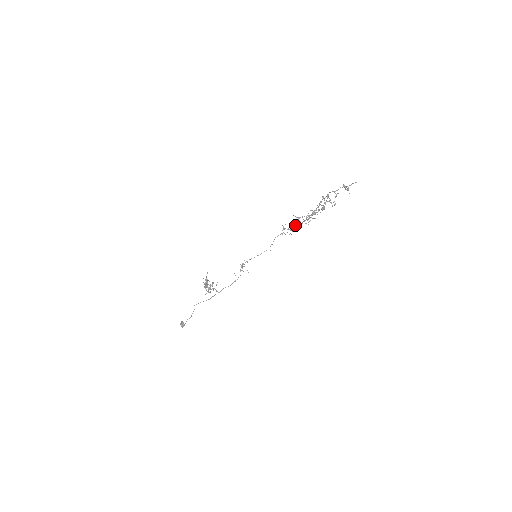
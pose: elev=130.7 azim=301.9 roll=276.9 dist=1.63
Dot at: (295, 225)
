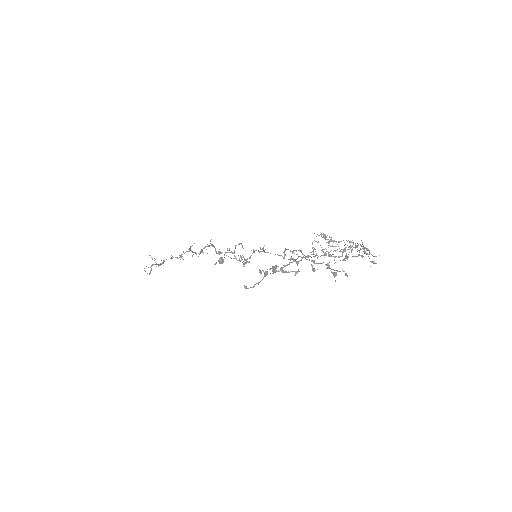
Dot at: occluded
